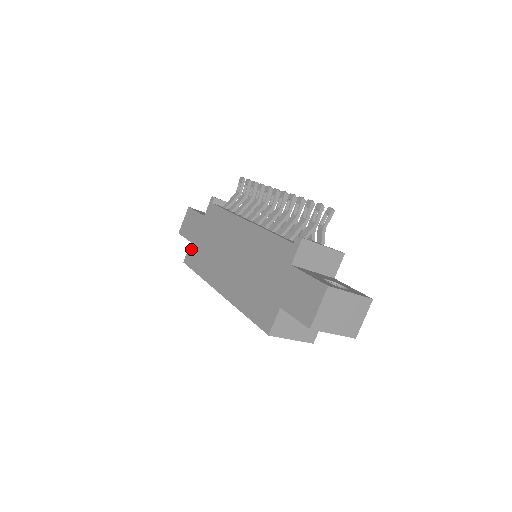
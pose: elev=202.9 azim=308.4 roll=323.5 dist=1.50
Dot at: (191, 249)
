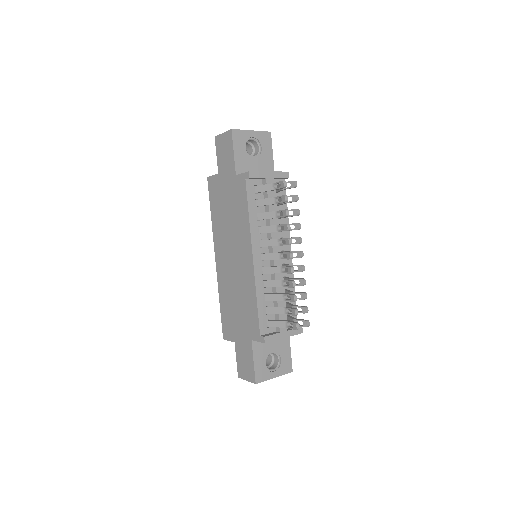
Dot at: (216, 181)
